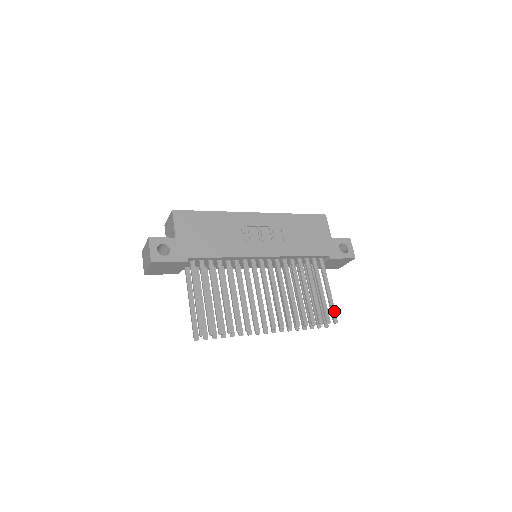
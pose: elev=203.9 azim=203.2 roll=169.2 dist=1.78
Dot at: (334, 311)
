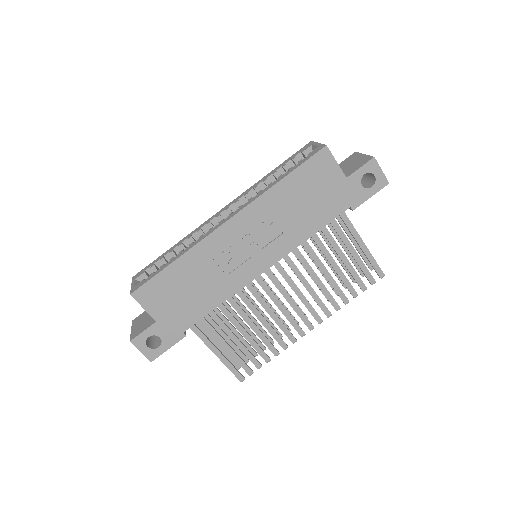
Dot at: (377, 266)
